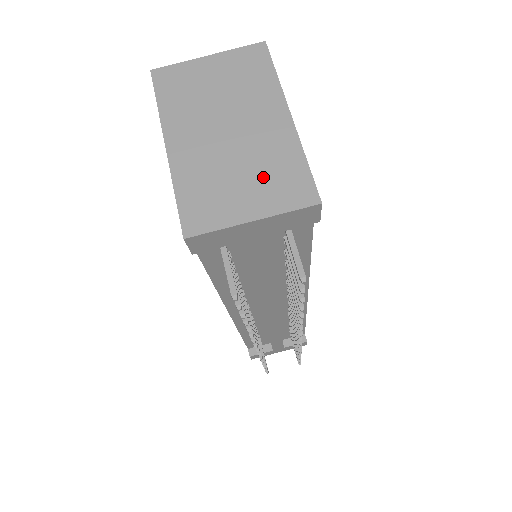
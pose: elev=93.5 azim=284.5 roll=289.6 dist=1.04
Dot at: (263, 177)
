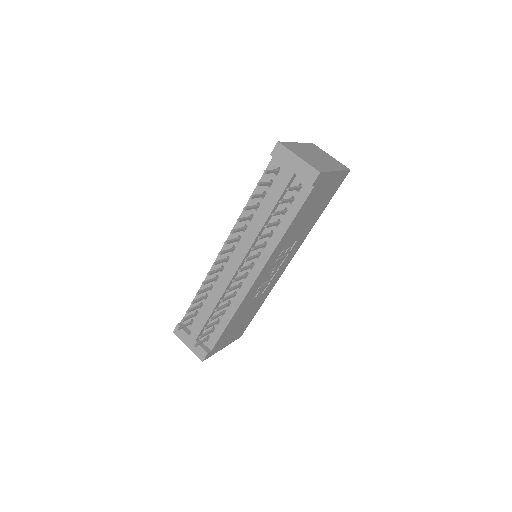
Dot at: (313, 161)
